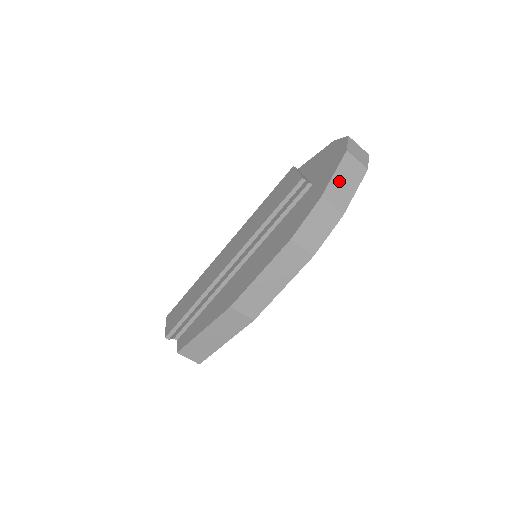
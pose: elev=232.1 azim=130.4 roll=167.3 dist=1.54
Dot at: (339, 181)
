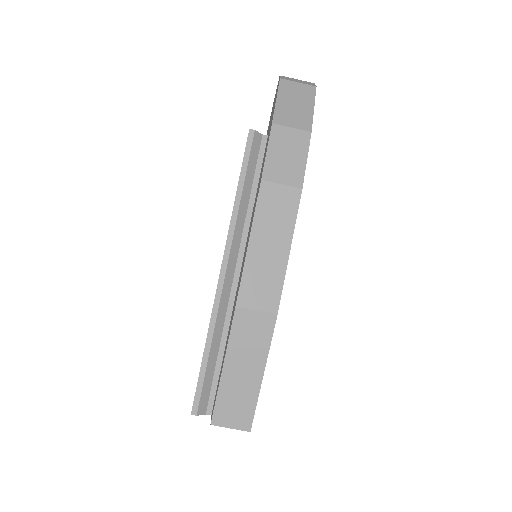
Dot at: (287, 105)
